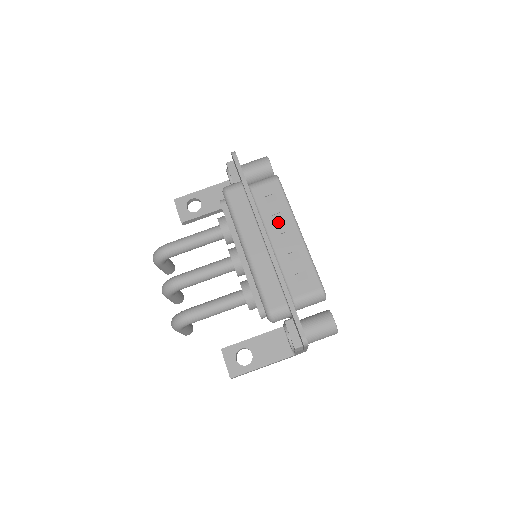
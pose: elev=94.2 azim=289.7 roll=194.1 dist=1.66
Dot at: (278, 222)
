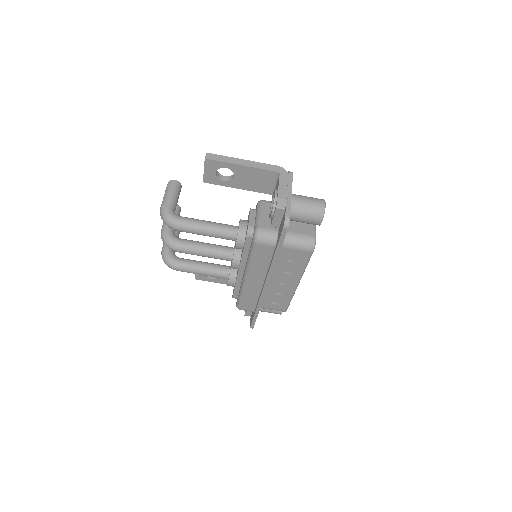
Dot at: (286, 274)
